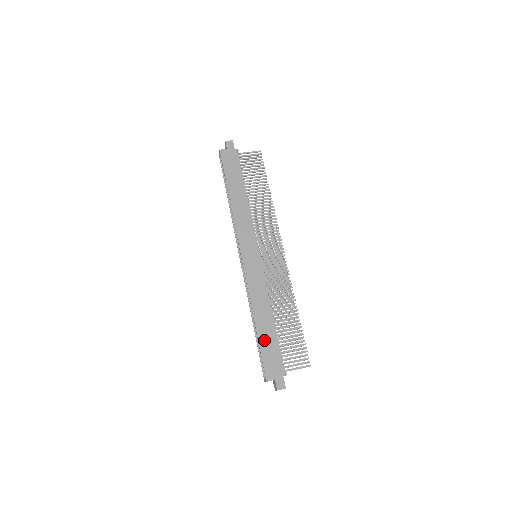
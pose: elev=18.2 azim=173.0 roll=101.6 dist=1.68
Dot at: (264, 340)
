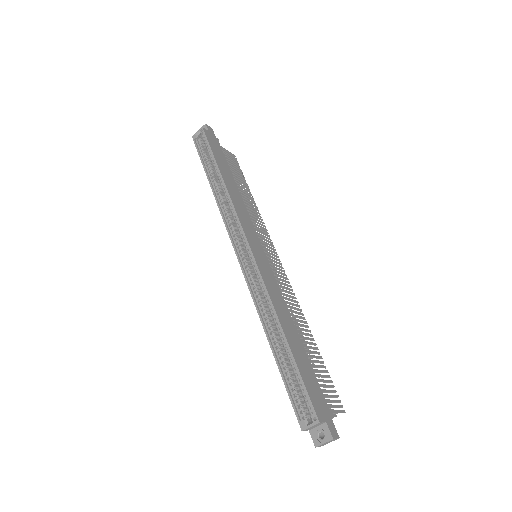
Dot at: (300, 360)
